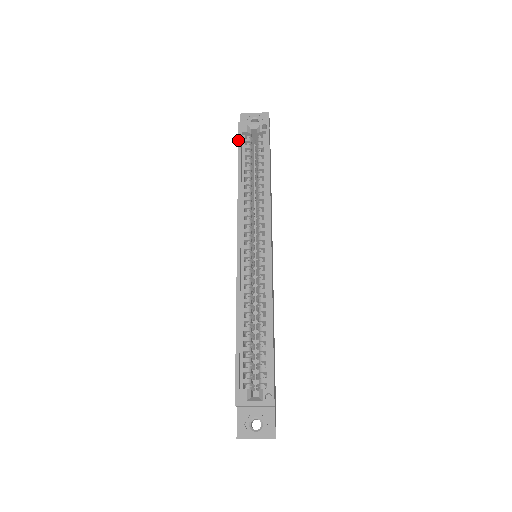
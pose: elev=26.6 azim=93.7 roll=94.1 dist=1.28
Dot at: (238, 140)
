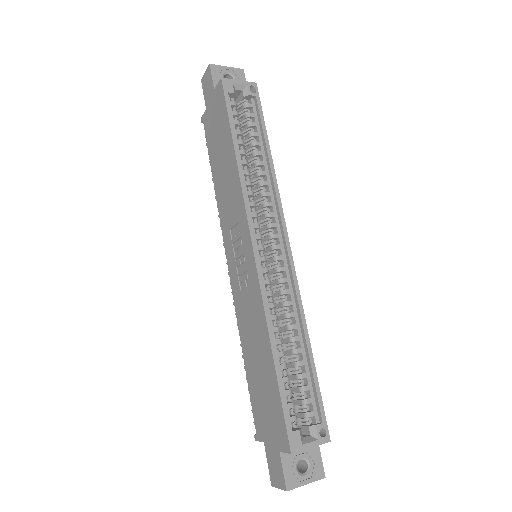
Dot at: (226, 102)
